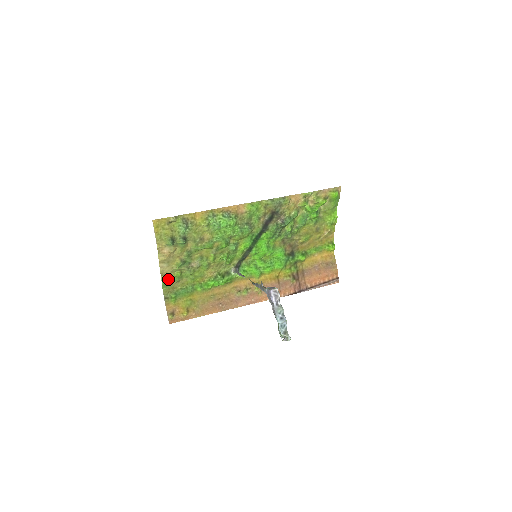
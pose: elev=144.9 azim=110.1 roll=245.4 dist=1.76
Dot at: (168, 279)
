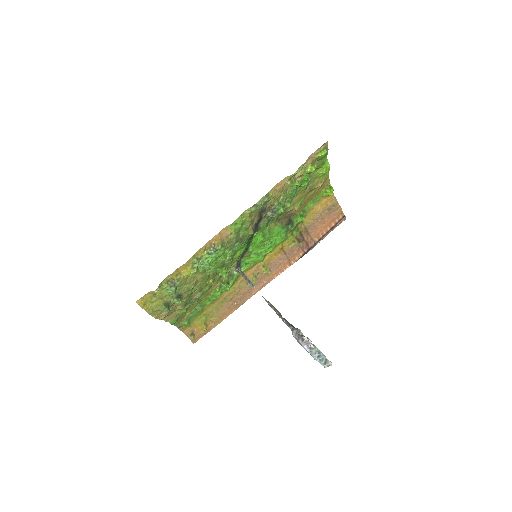
Dot at: (175, 318)
